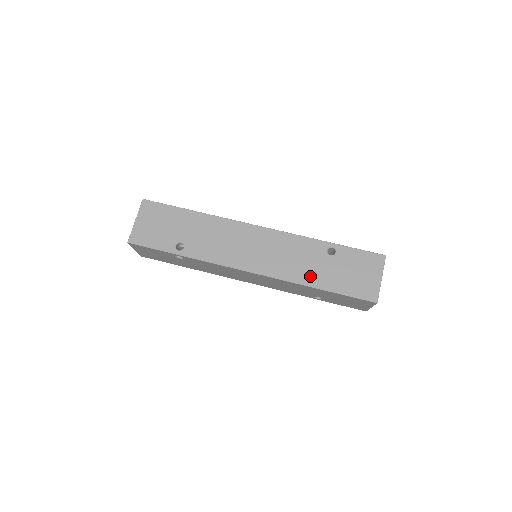
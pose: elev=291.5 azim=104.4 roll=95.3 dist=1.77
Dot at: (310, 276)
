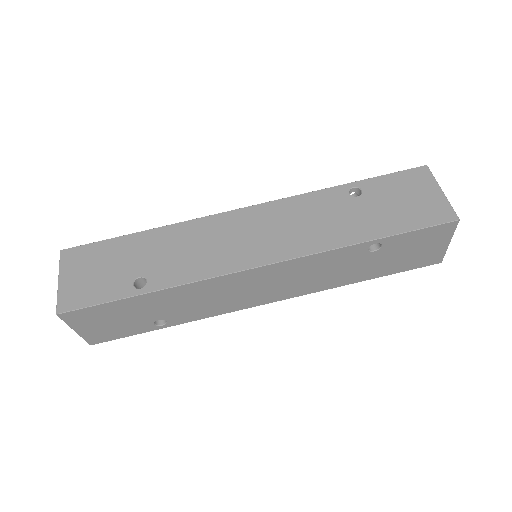
Dot at: (349, 278)
